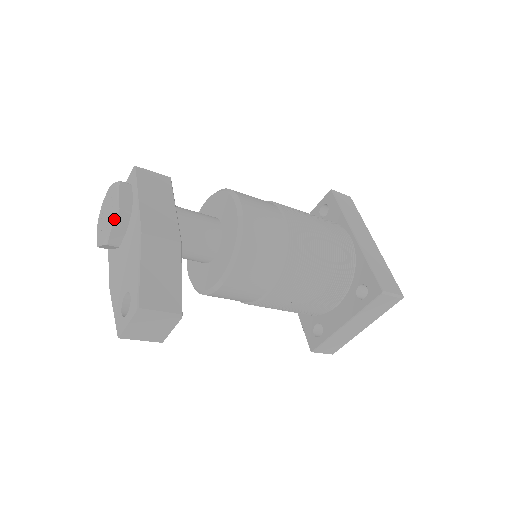
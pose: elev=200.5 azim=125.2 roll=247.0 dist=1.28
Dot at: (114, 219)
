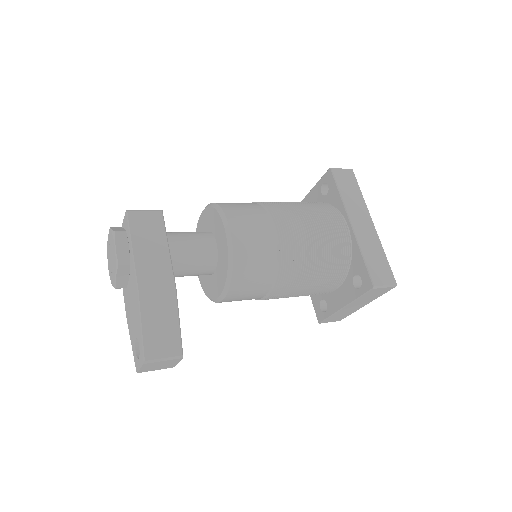
Dot at: (116, 271)
